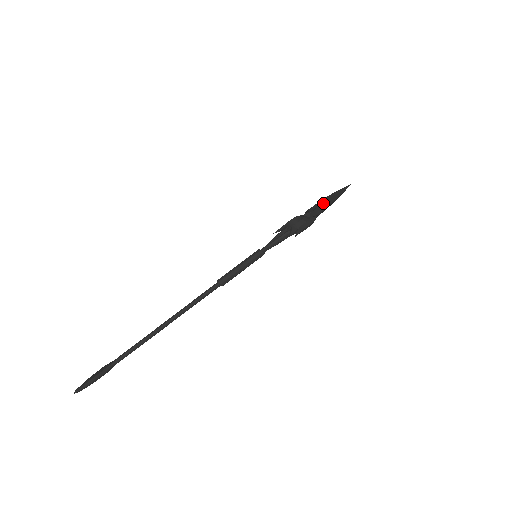
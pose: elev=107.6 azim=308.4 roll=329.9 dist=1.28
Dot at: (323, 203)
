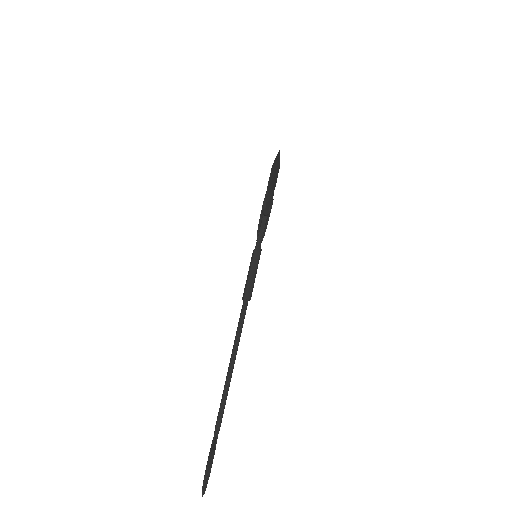
Dot at: (270, 177)
